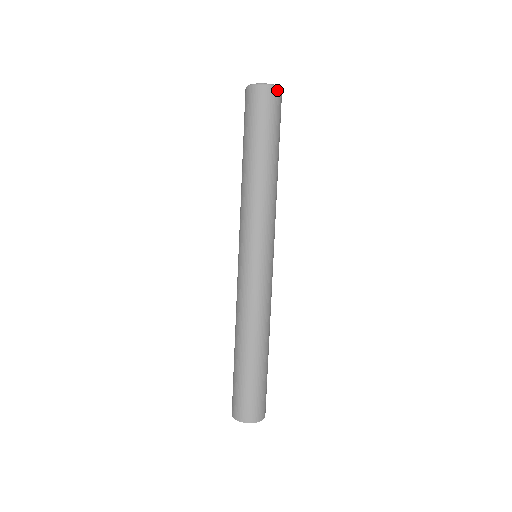
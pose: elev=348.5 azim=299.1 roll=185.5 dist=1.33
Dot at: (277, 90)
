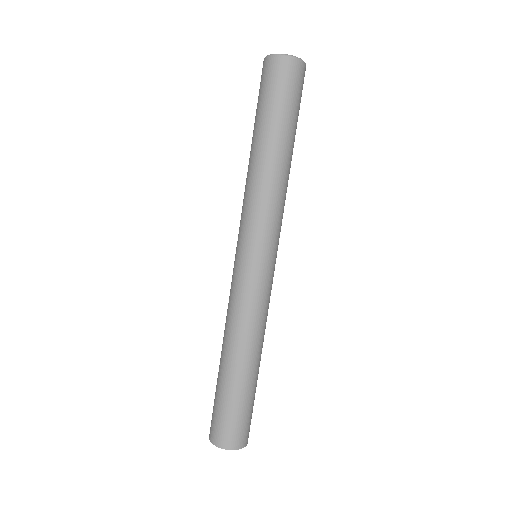
Dot at: (303, 66)
